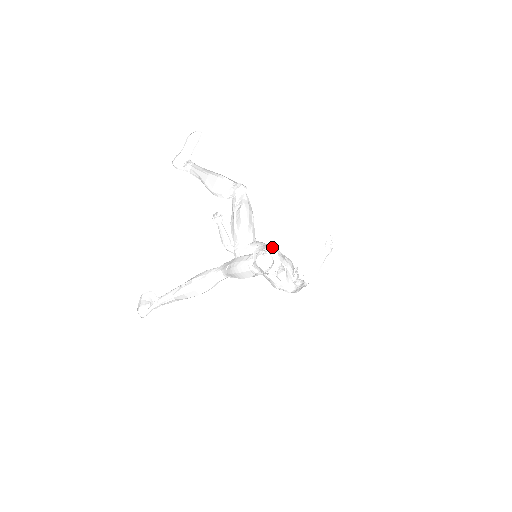
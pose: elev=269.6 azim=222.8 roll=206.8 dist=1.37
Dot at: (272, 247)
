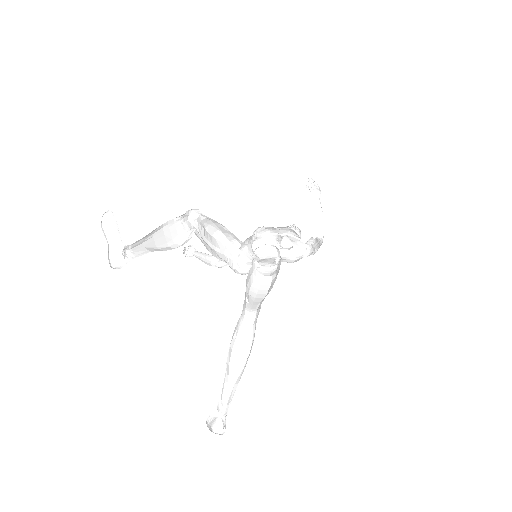
Dot at: (257, 229)
